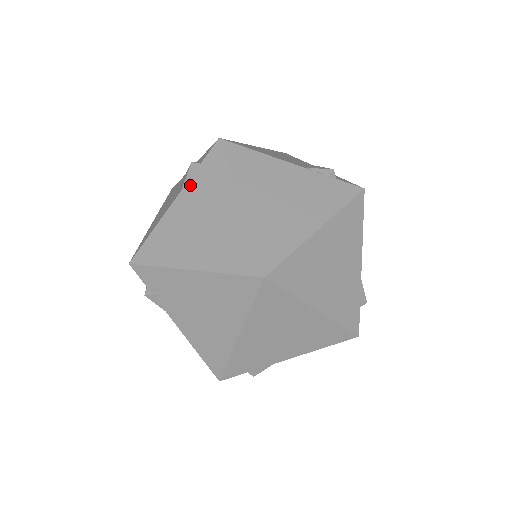
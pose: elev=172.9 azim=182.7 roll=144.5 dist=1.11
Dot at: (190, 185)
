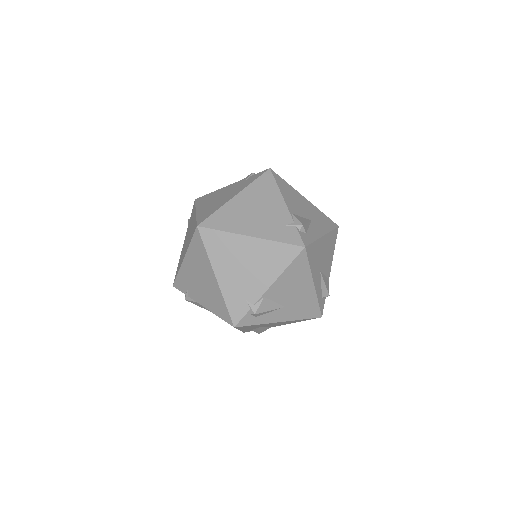
Dot at: (241, 181)
